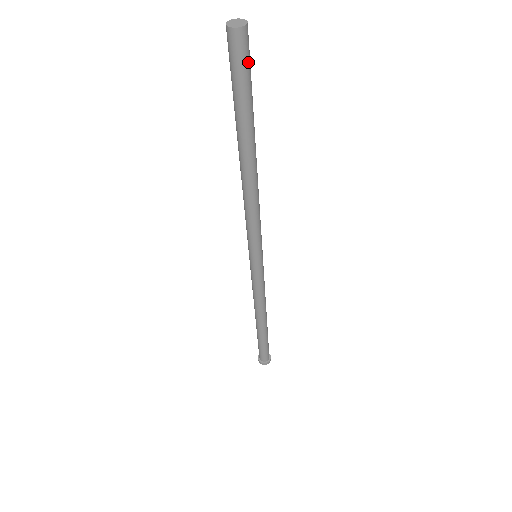
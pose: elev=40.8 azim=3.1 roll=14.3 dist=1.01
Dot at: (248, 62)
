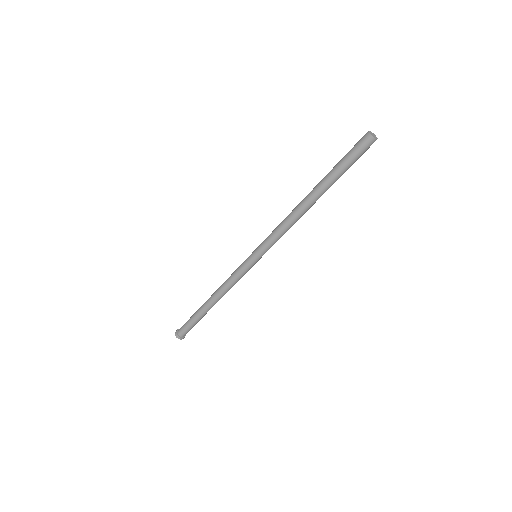
Dot at: (361, 154)
